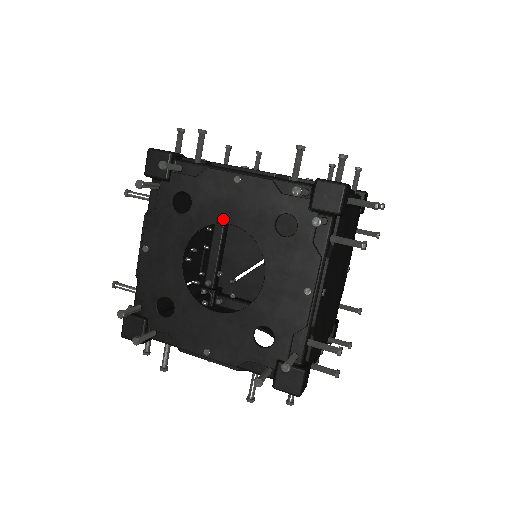
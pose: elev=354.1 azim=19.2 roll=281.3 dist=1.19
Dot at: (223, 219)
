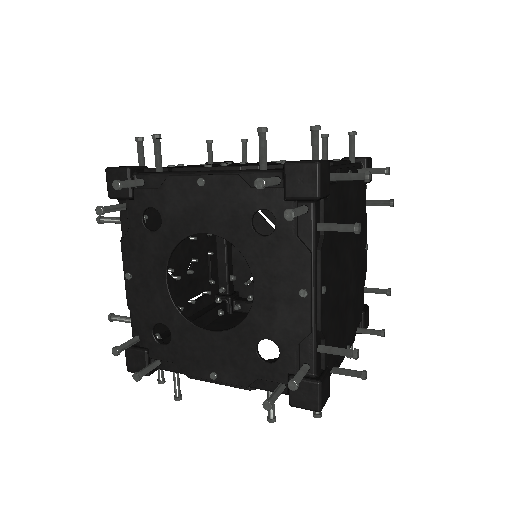
Dot at: (196, 229)
